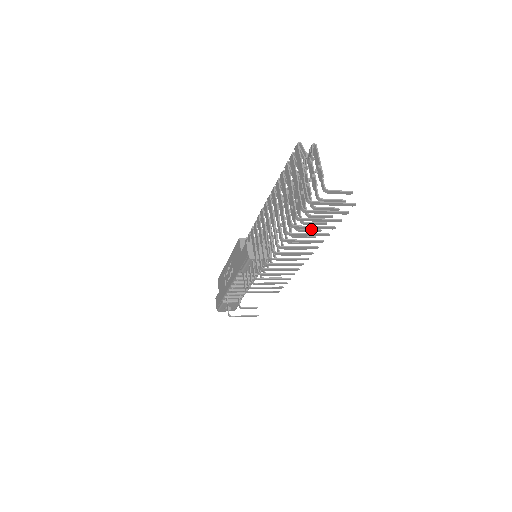
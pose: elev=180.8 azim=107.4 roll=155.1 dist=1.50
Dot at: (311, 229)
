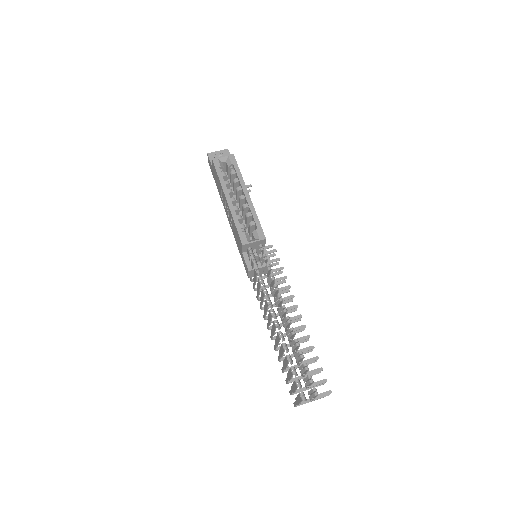
Dot at: occluded
